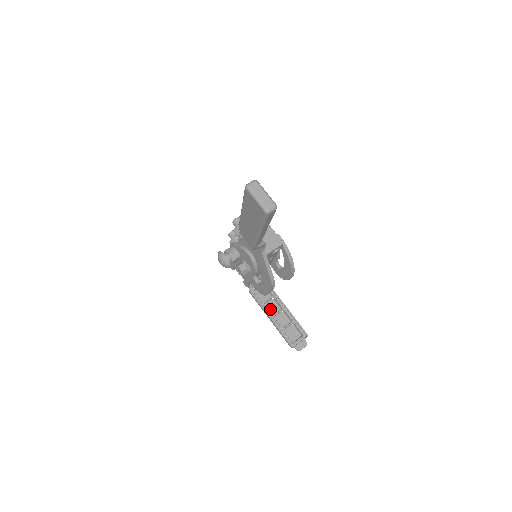
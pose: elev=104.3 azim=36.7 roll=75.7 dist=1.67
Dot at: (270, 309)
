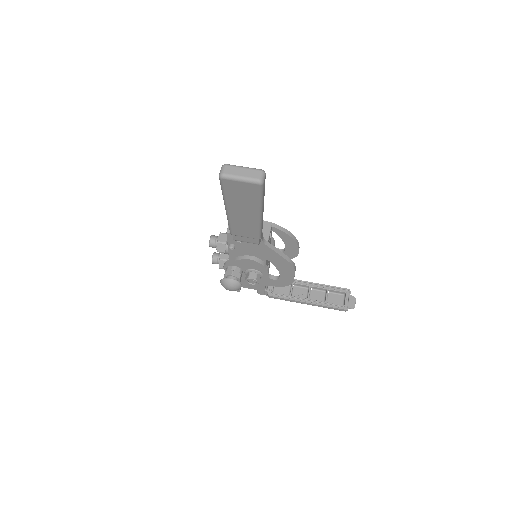
Dot at: (299, 296)
